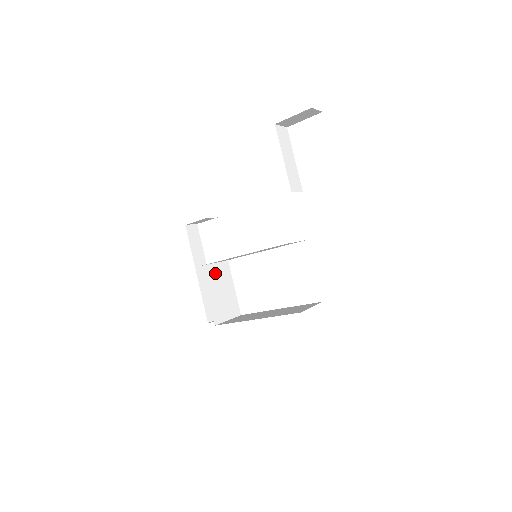
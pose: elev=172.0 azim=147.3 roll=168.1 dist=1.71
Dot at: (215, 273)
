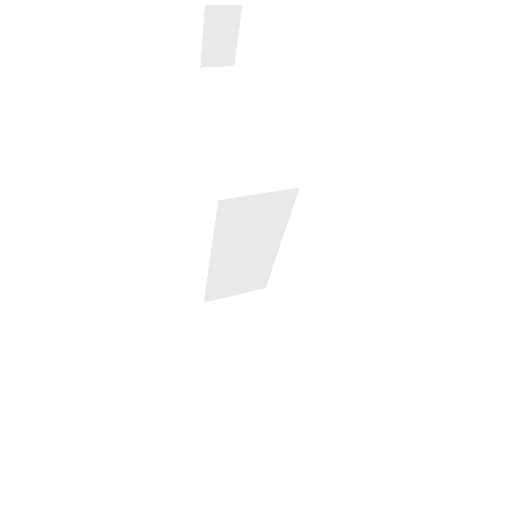
Dot at: (236, 309)
